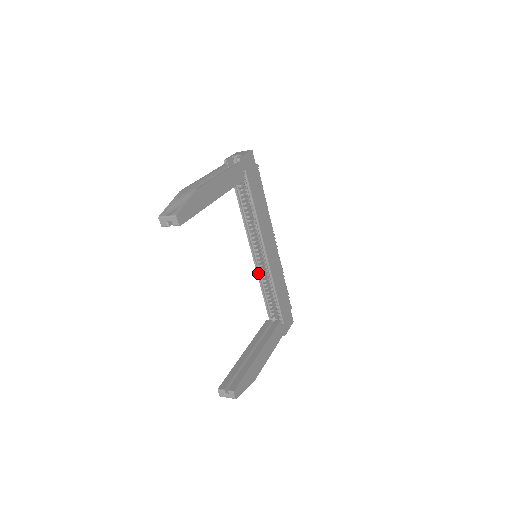
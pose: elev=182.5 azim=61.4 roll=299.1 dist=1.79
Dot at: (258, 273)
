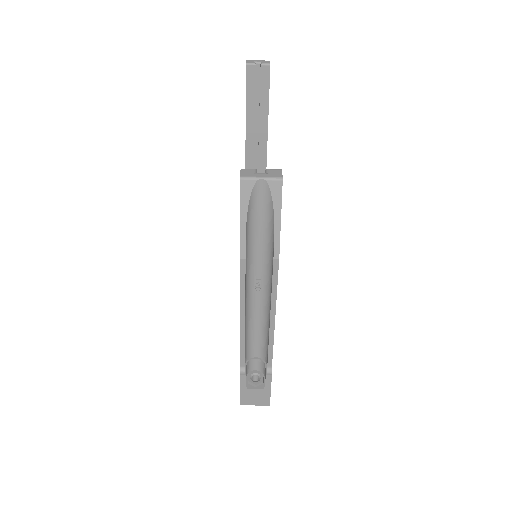
Dot at: occluded
